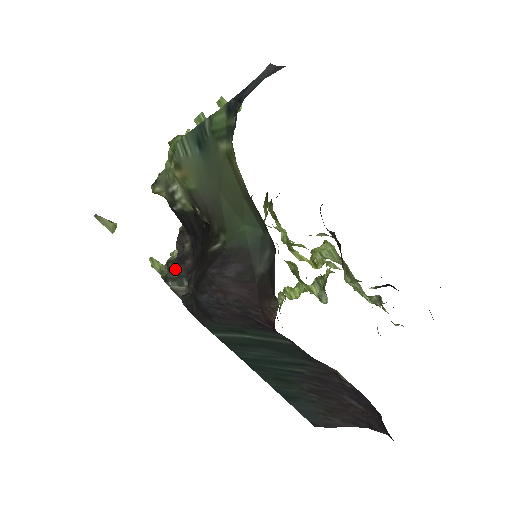
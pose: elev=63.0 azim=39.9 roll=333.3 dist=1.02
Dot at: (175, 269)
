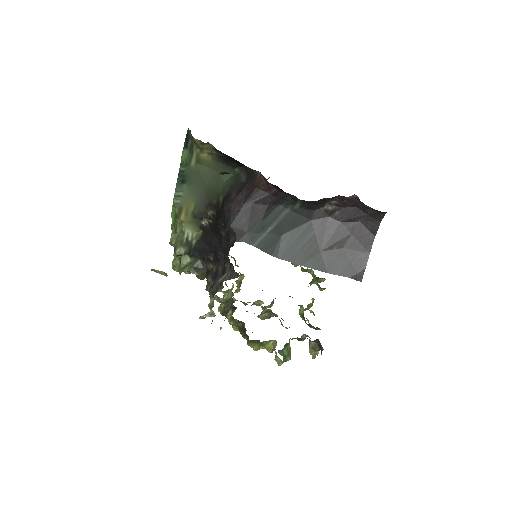
Dot at: (216, 286)
